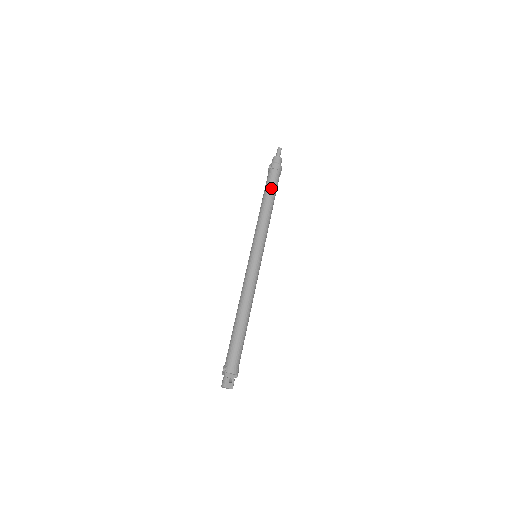
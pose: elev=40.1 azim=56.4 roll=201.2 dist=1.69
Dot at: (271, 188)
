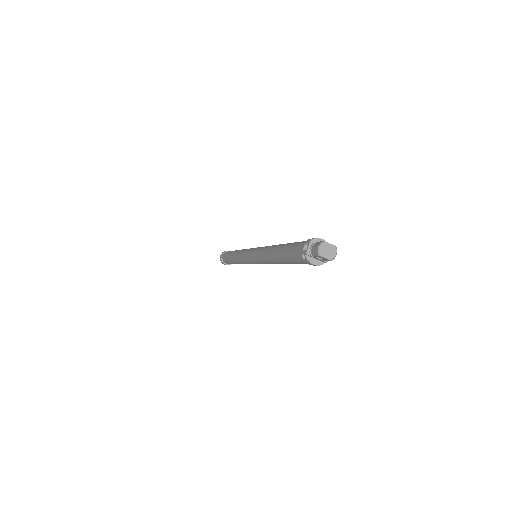
Dot at: occluded
